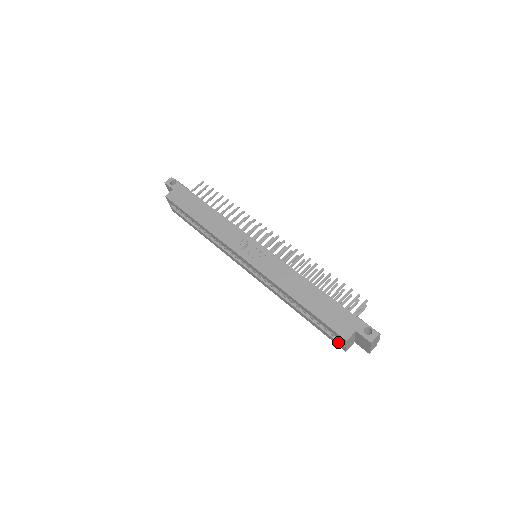
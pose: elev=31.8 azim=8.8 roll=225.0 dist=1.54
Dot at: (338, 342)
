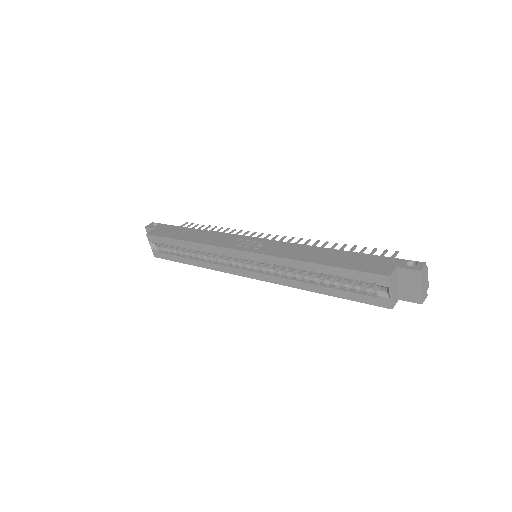
Dot at: (379, 296)
